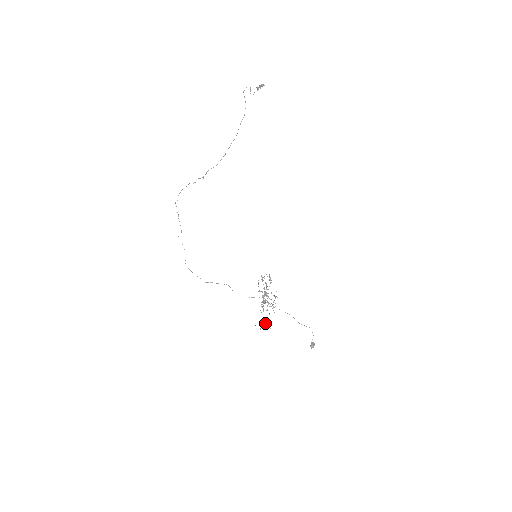
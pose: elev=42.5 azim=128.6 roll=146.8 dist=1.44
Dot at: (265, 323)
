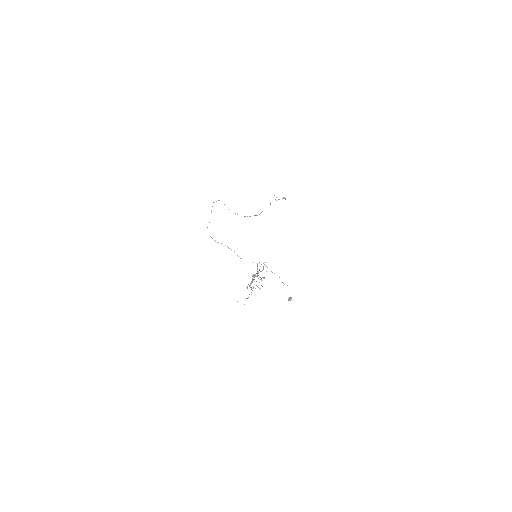
Dot at: (248, 297)
